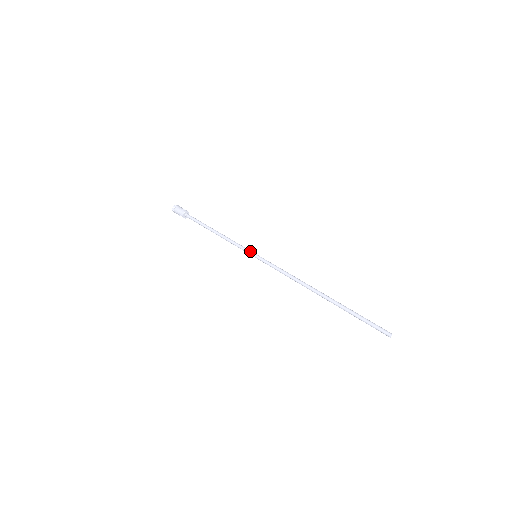
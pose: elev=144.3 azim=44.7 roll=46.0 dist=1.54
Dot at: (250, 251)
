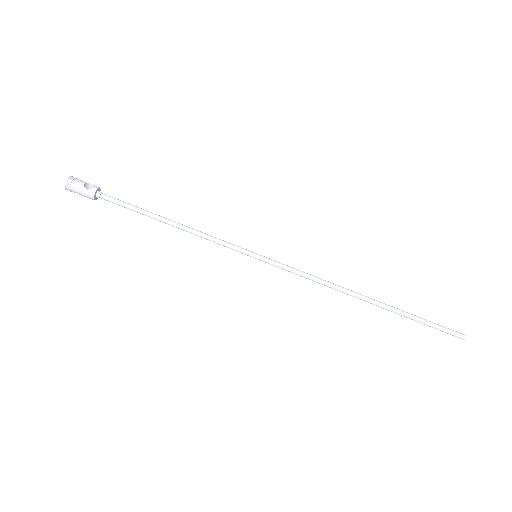
Dot at: (245, 252)
